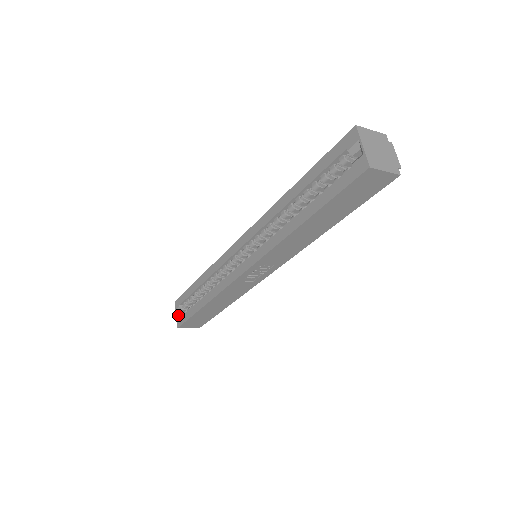
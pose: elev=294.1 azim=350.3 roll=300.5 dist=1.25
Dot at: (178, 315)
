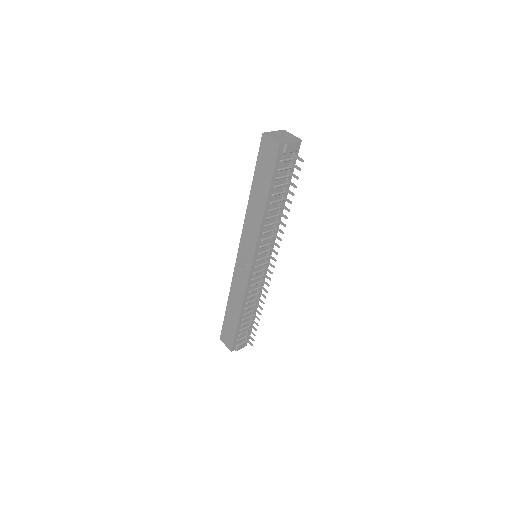
Dot at: occluded
